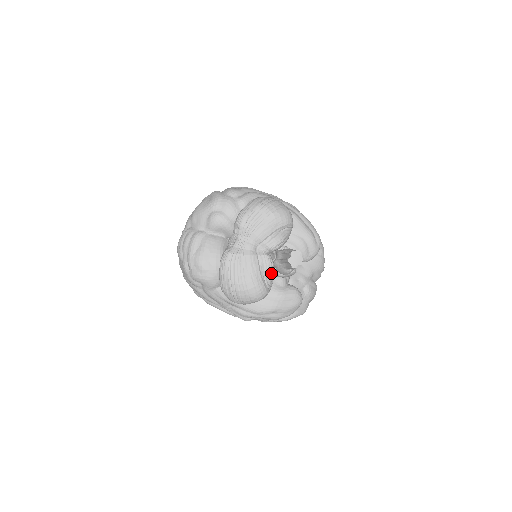
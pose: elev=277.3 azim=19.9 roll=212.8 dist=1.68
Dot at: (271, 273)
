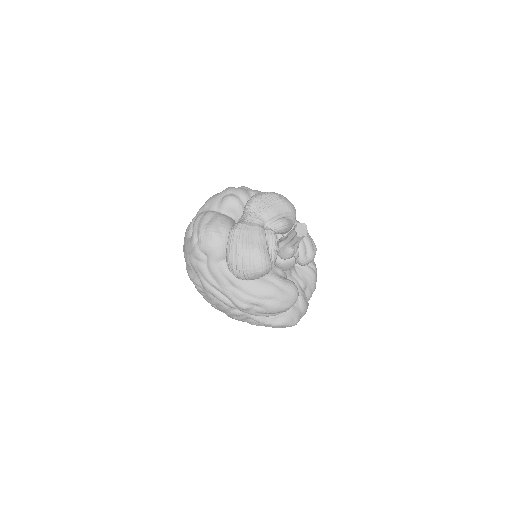
Dot at: (276, 247)
